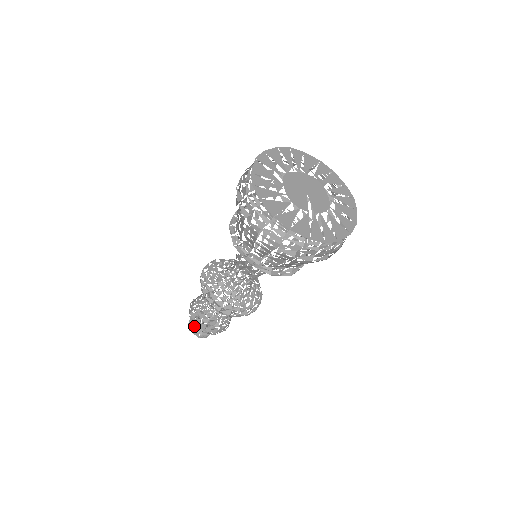
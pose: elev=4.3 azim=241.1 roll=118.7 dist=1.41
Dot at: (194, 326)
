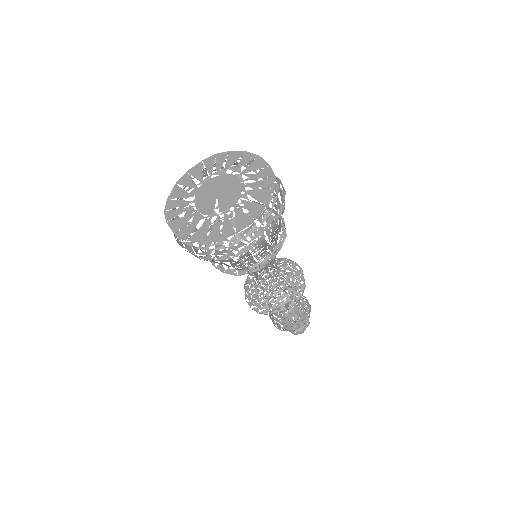
Dot at: (275, 326)
